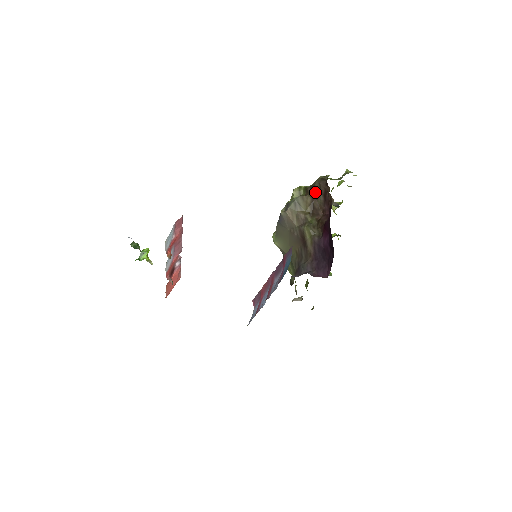
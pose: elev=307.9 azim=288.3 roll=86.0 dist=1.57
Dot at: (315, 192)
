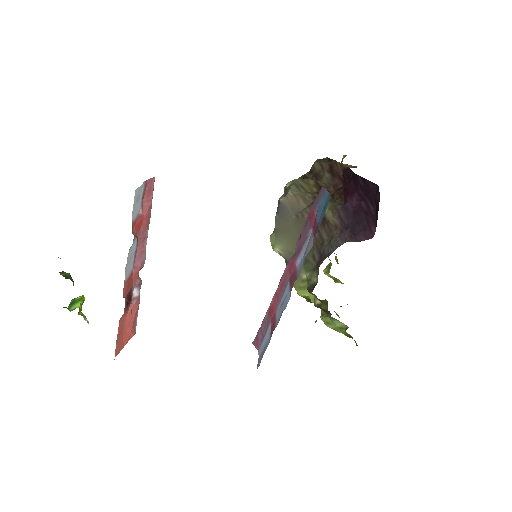
Dot at: (316, 173)
